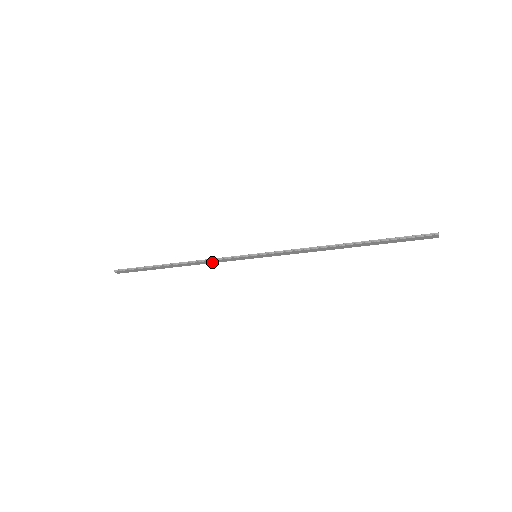
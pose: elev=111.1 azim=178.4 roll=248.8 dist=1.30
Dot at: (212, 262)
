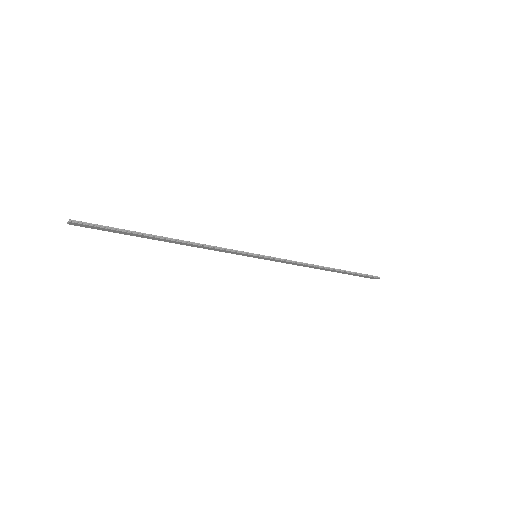
Dot at: (209, 249)
